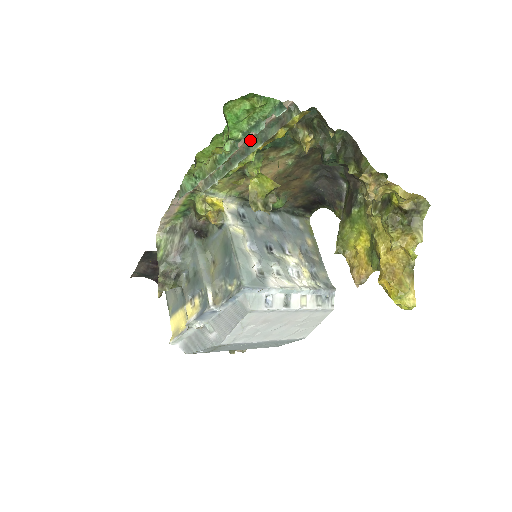
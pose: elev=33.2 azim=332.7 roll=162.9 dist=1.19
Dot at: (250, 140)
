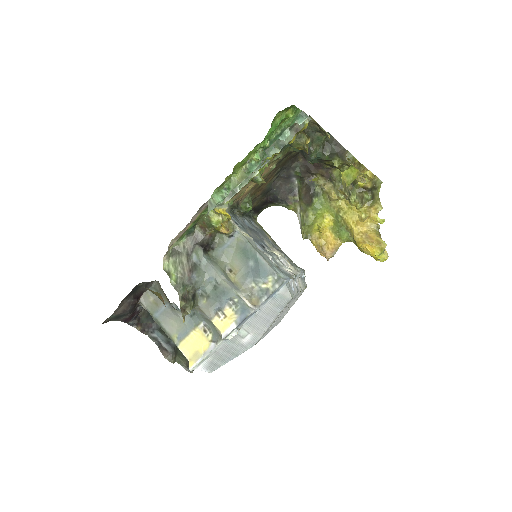
Dot at: (267, 148)
